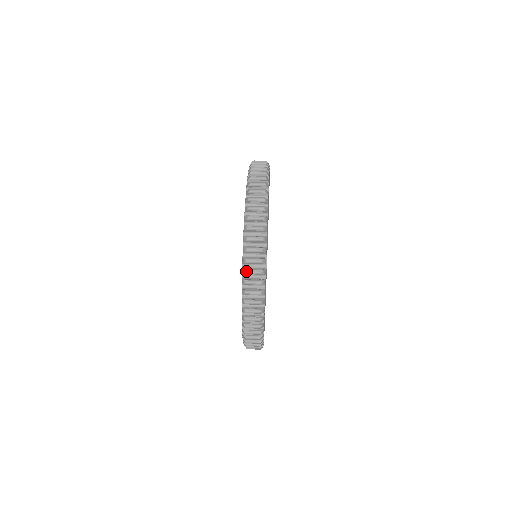
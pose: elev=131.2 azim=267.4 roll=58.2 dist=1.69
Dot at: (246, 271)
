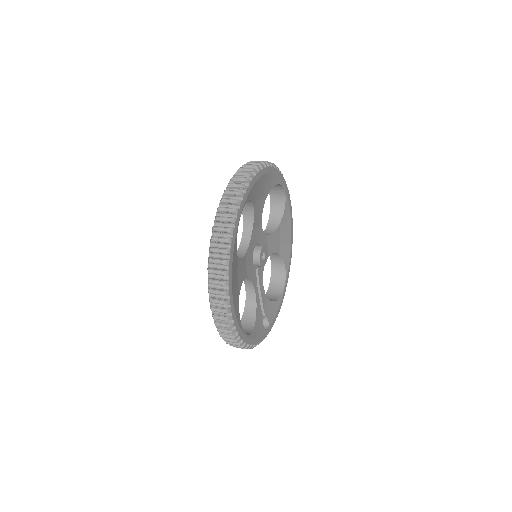
Dot at: (212, 238)
